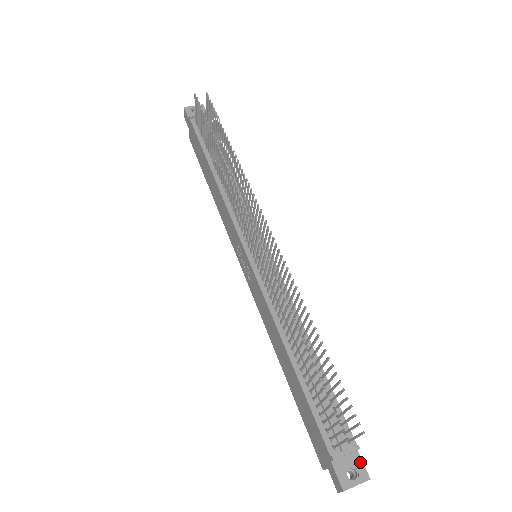
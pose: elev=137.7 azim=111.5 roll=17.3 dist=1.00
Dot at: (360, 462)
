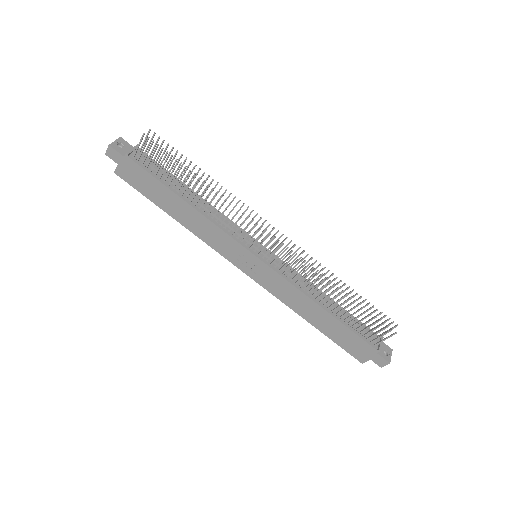
Dot at: (385, 344)
